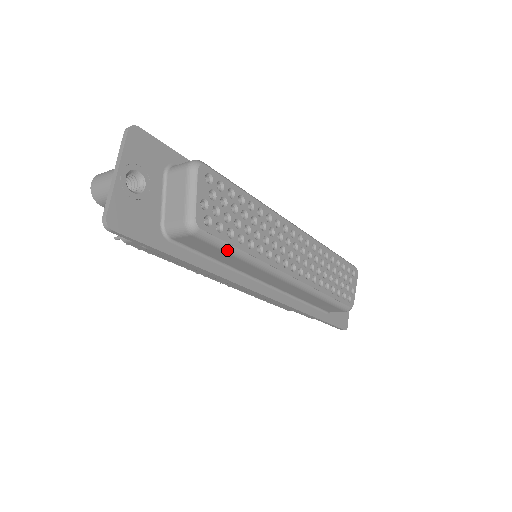
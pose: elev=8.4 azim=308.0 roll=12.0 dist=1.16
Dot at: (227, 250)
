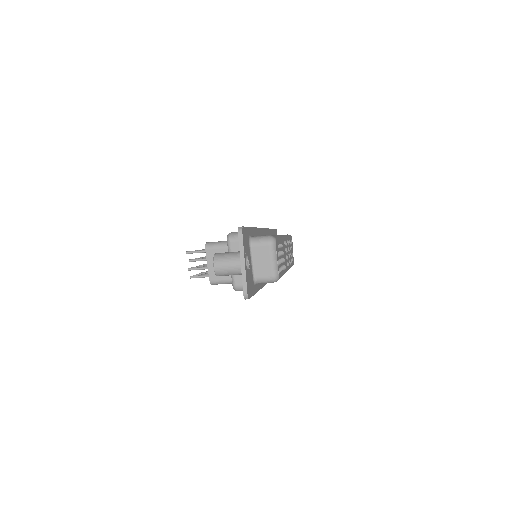
Dot at: occluded
